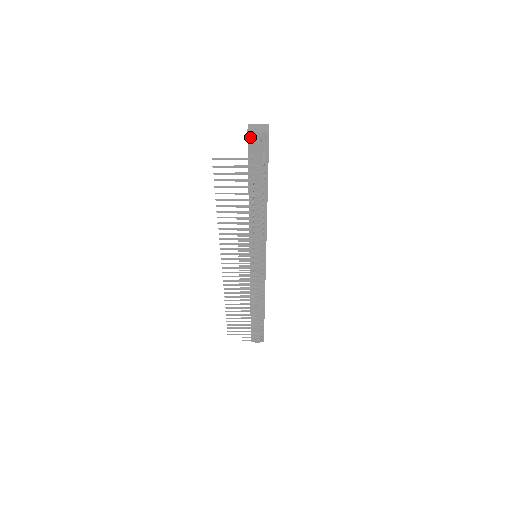
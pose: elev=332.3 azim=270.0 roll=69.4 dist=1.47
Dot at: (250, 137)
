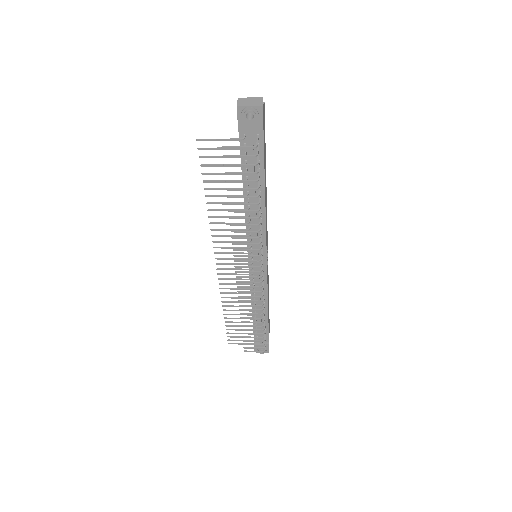
Dot at: (240, 112)
